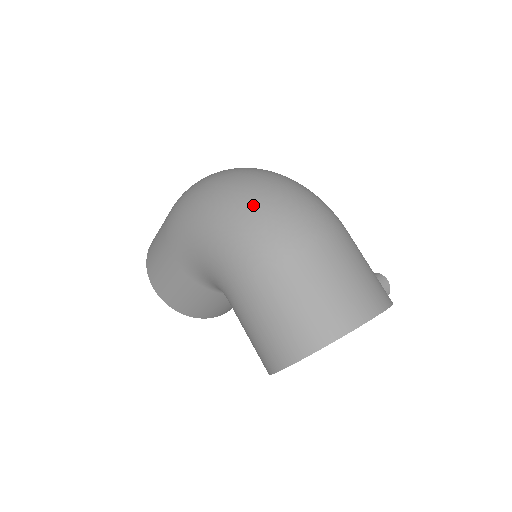
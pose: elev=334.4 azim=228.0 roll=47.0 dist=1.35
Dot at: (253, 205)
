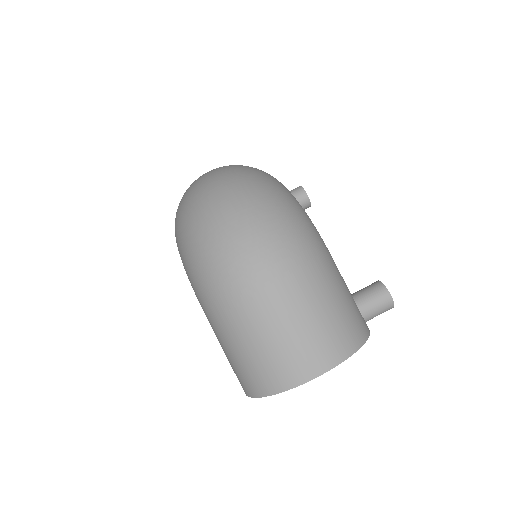
Dot at: (206, 251)
